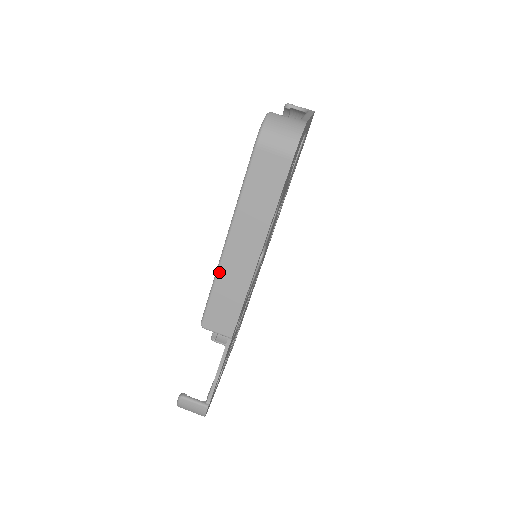
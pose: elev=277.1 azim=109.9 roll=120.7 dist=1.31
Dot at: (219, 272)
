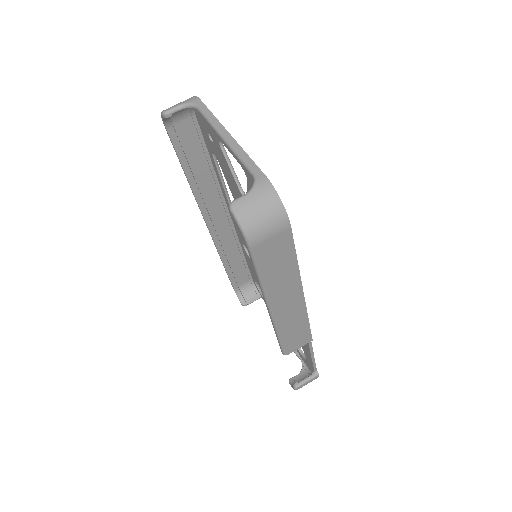
Dot at: (278, 327)
